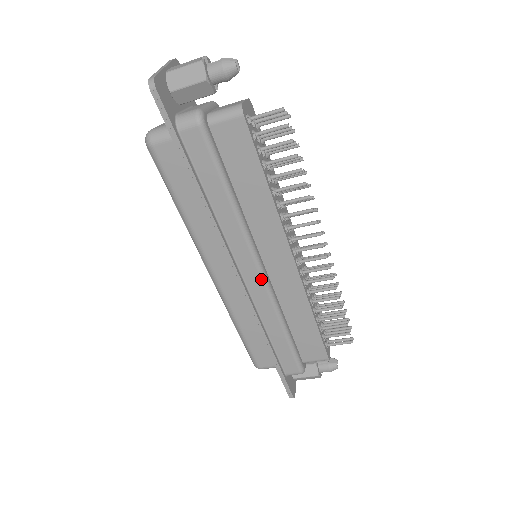
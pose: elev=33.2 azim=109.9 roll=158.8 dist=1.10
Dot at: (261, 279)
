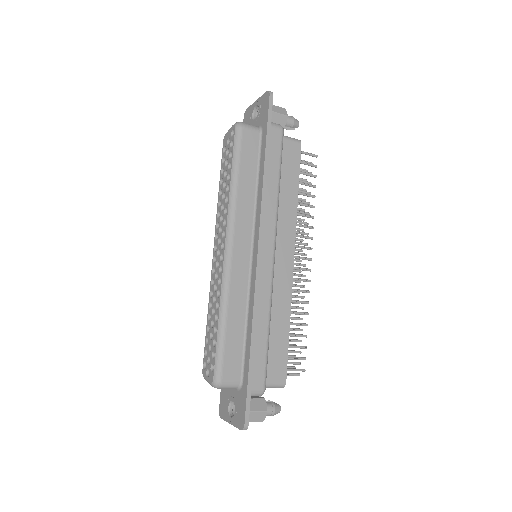
Dot at: (272, 261)
